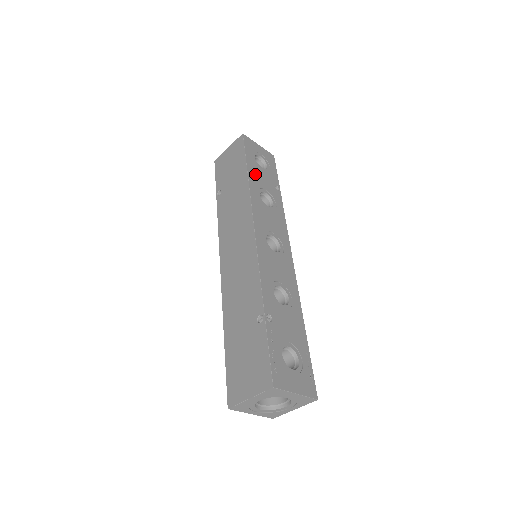
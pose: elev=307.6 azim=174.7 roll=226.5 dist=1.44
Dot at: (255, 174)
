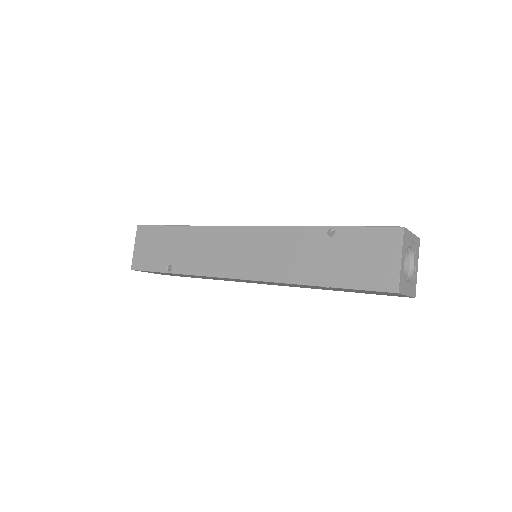
Dot at: occluded
